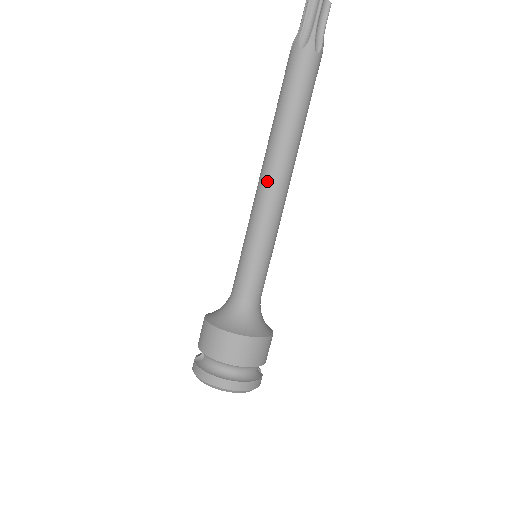
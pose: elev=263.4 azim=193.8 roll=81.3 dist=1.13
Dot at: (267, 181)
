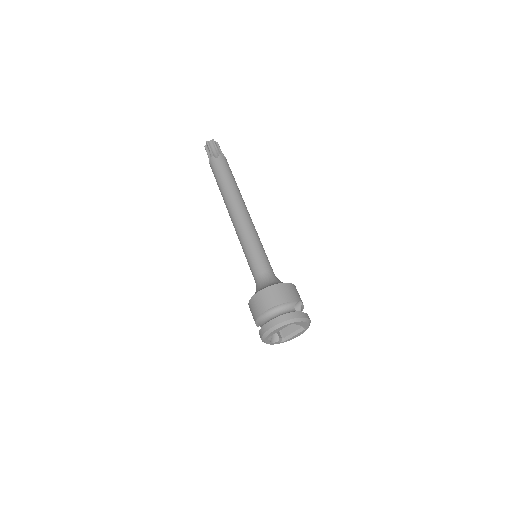
Dot at: (232, 219)
